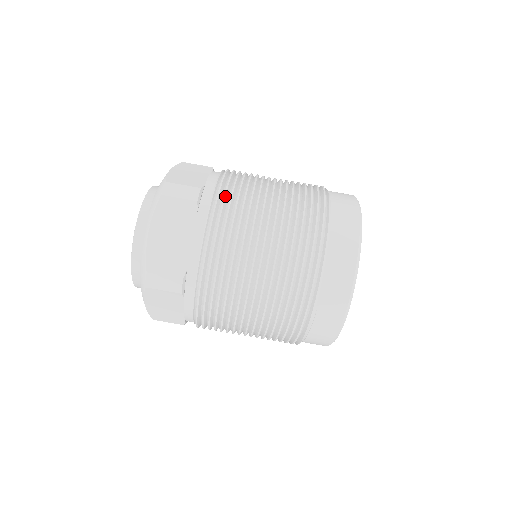
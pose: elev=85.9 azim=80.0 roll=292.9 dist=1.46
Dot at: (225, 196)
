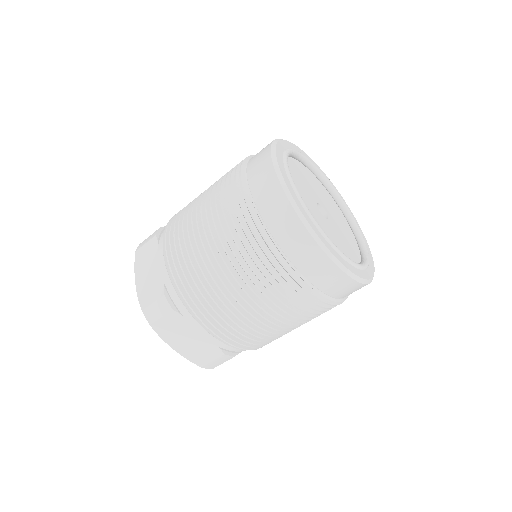
Dot at: occluded
